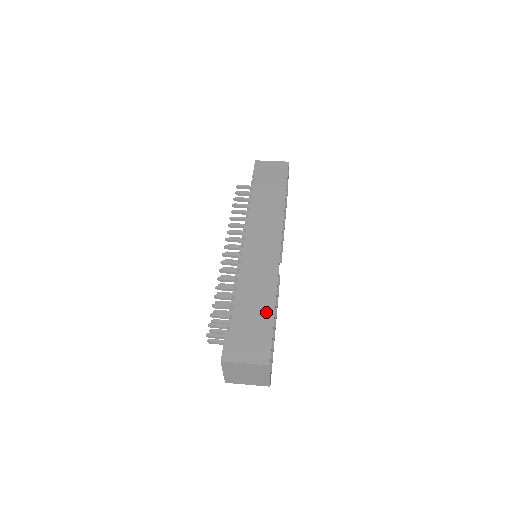
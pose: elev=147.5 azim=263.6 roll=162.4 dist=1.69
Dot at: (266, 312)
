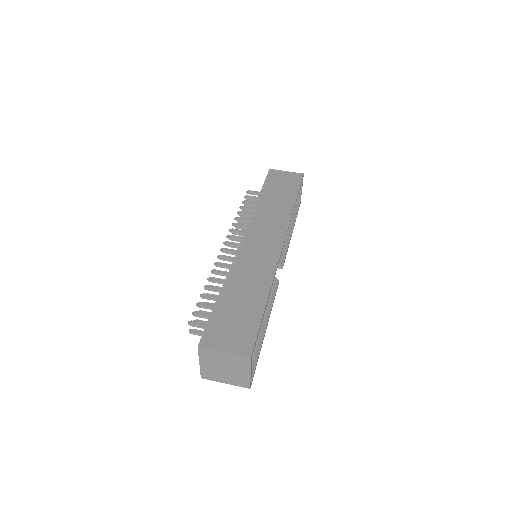
Dot at: (256, 305)
